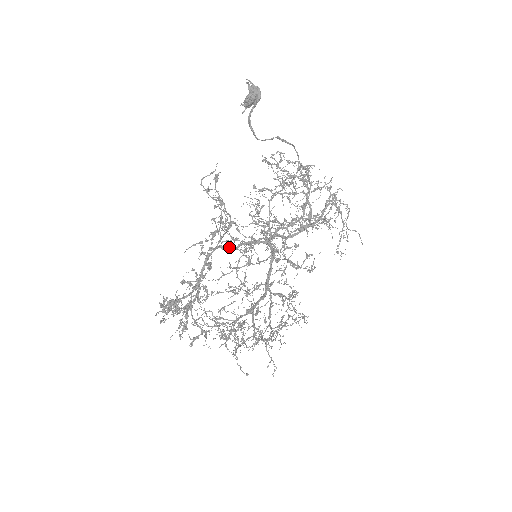
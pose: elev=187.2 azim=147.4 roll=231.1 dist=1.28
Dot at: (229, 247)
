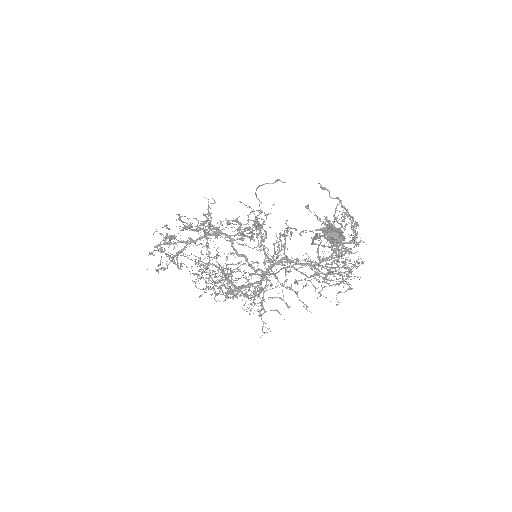
Dot at: (235, 251)
